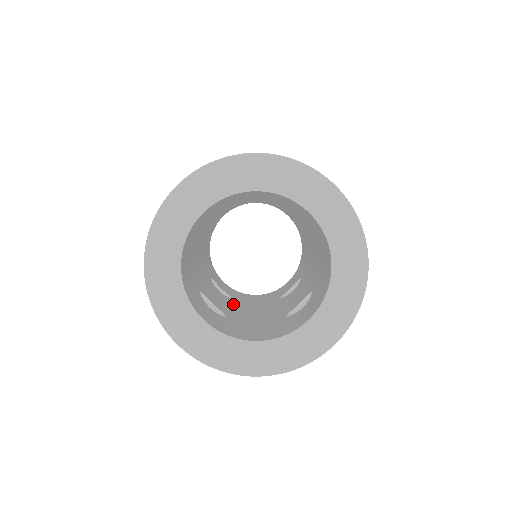
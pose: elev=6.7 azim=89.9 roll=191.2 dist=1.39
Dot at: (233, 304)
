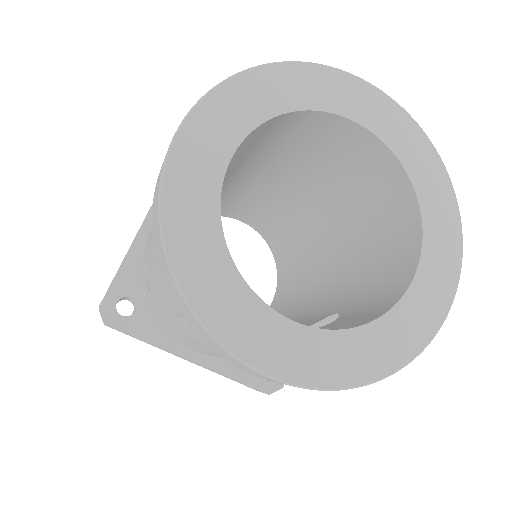
Dot at: occluded
